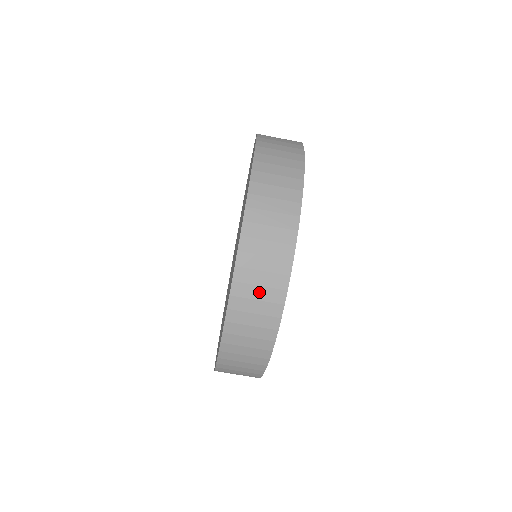
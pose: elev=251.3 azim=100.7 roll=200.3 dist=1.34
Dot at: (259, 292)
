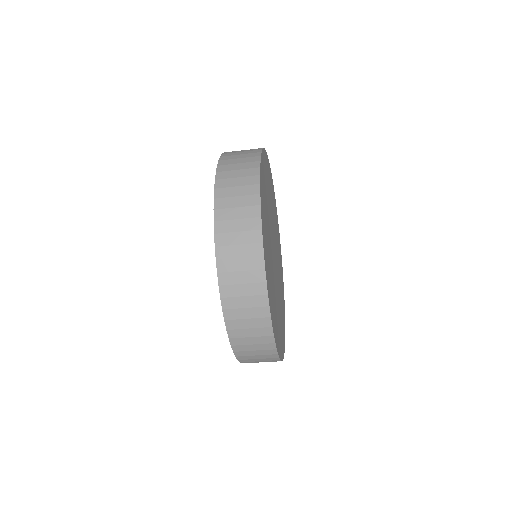
Dot at: (241, 263)
